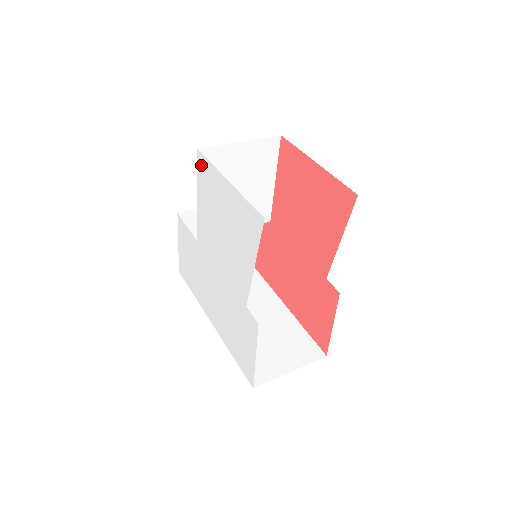
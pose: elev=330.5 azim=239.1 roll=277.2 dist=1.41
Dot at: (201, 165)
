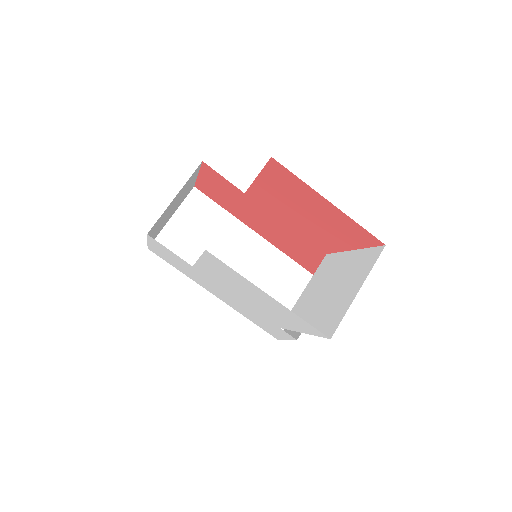
Dot at: (213, 259)
